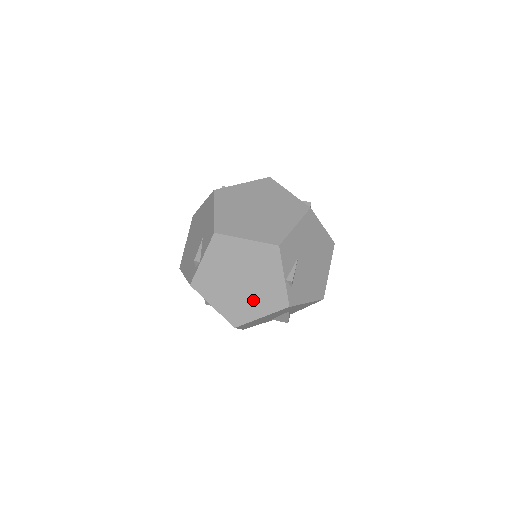
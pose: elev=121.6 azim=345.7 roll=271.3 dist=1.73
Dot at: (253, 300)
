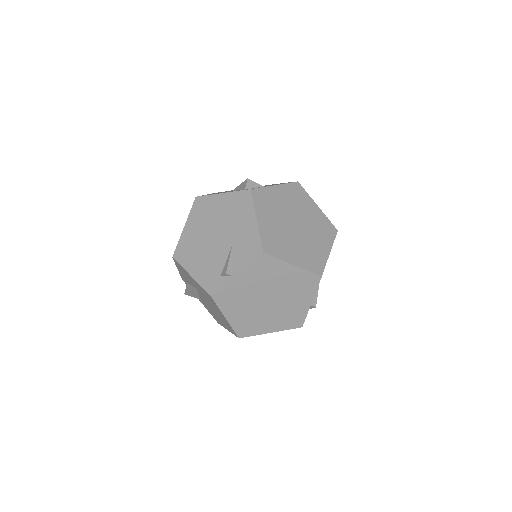
Dot at: (271, 317)
